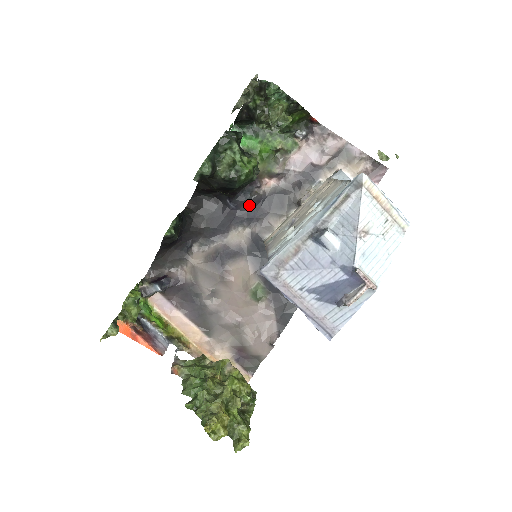
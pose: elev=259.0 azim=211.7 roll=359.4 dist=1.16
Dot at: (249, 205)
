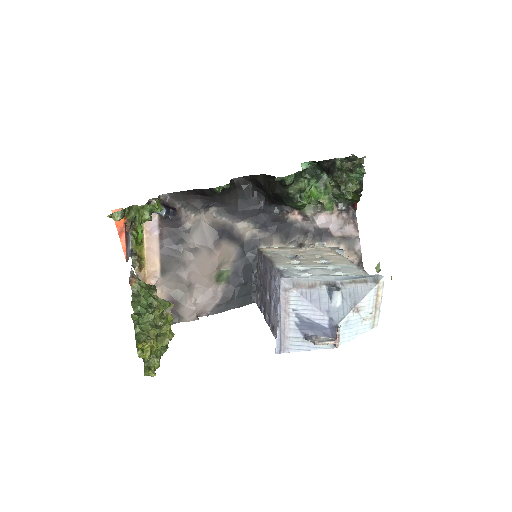
Dot at: (272, 217)
